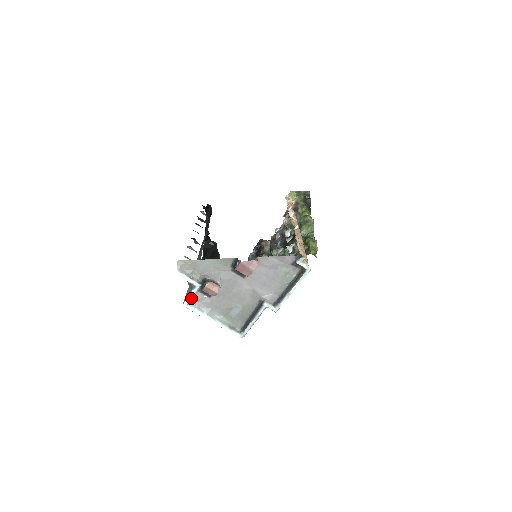
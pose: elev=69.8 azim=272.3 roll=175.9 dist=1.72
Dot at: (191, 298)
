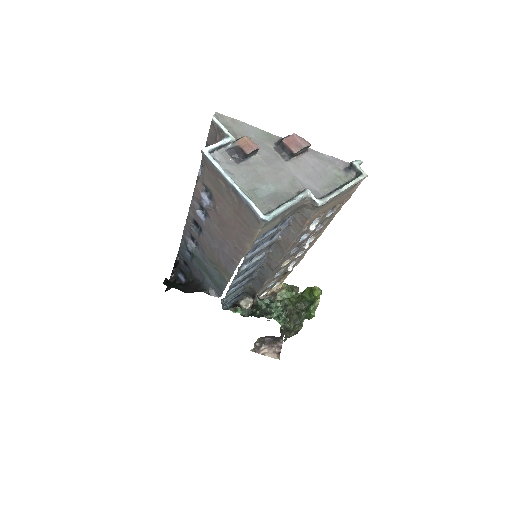
Dot at: (217, 147)
